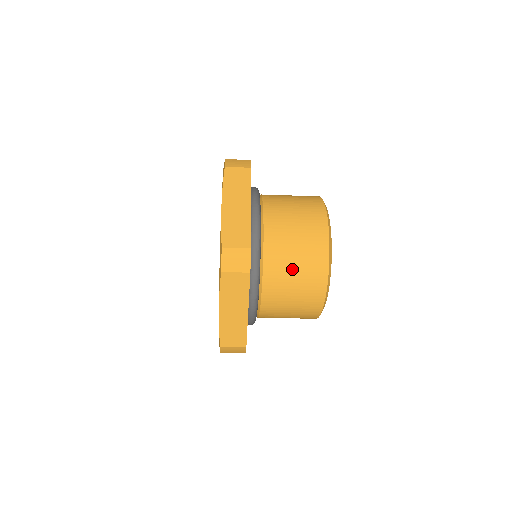
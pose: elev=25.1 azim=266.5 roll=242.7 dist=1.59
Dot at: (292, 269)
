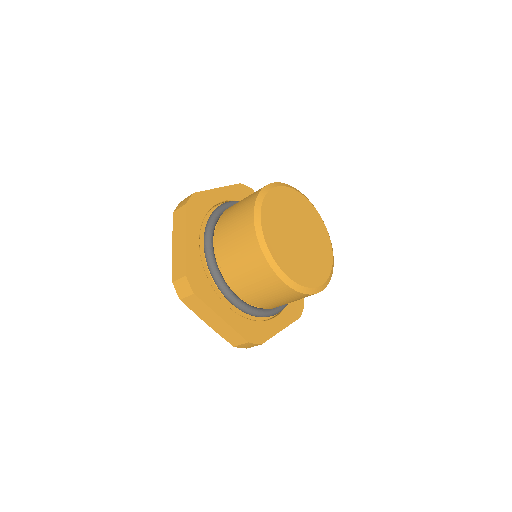
Dot at: (234, 213)
